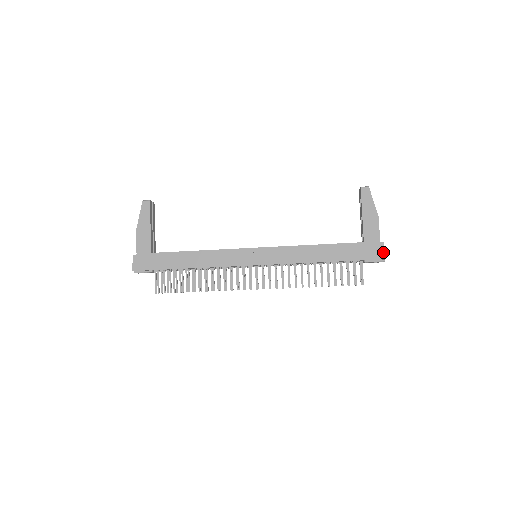
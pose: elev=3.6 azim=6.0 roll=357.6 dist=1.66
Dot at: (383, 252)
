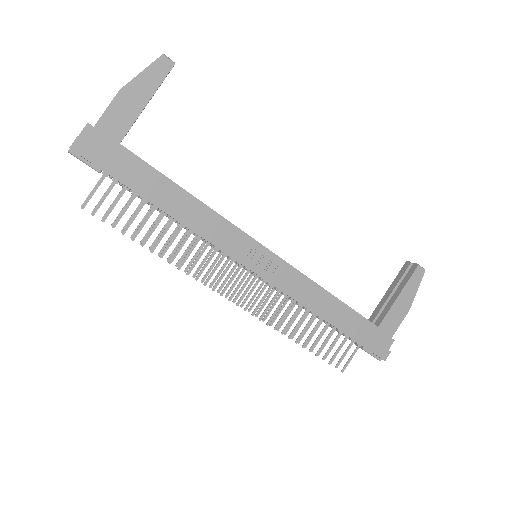
Dot at: (388, 352)
